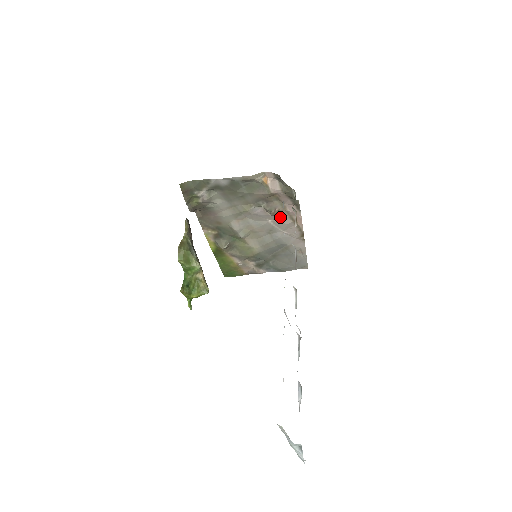
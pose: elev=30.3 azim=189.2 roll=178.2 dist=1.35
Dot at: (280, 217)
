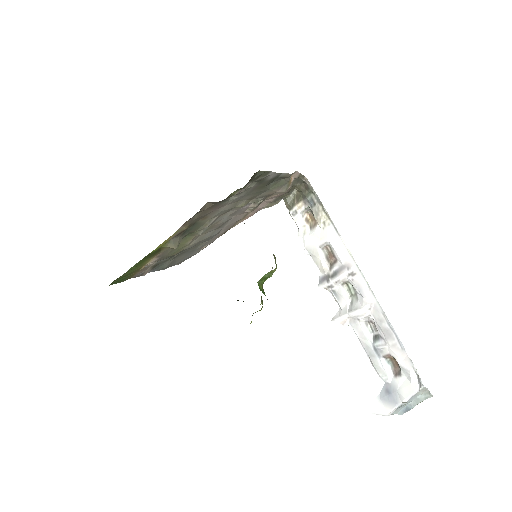
Dot at: (243, 213)
